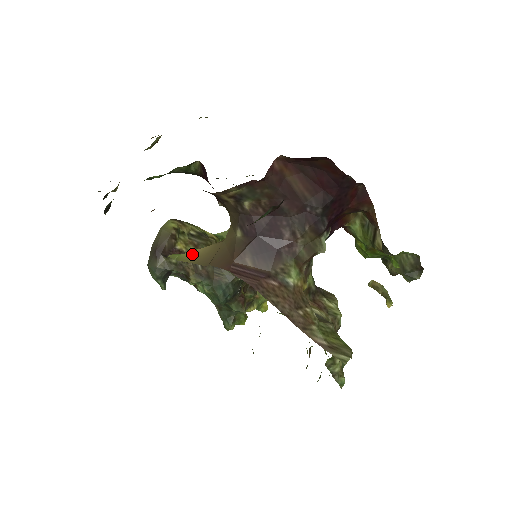
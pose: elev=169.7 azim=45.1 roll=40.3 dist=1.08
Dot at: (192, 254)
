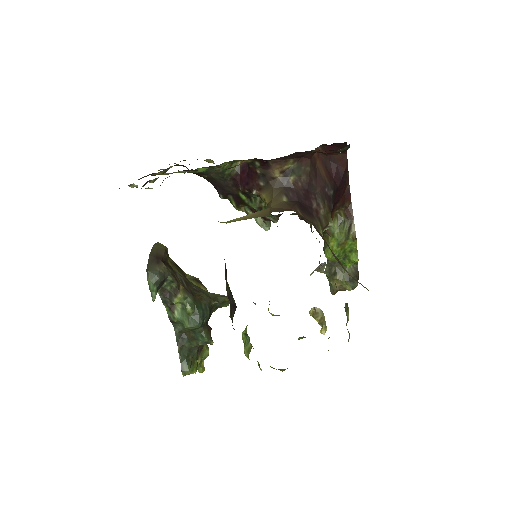
Dot at: (243, 217)
